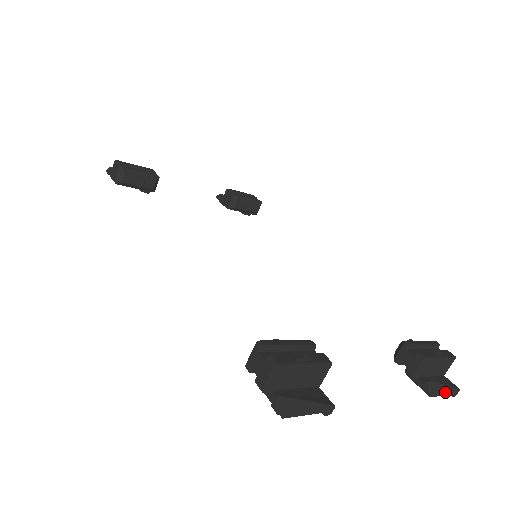
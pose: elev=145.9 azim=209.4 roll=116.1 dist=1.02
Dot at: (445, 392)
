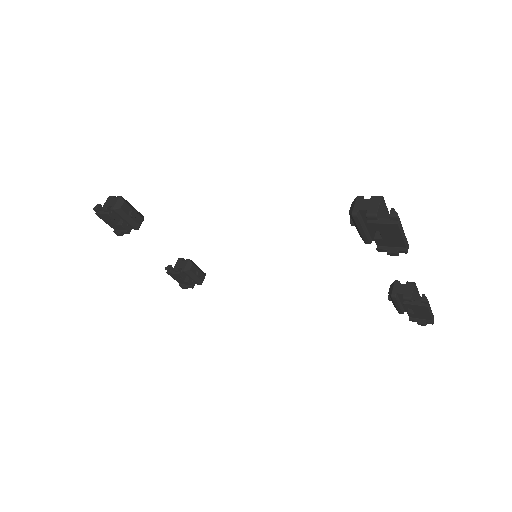
Dot at: (431, 311)
